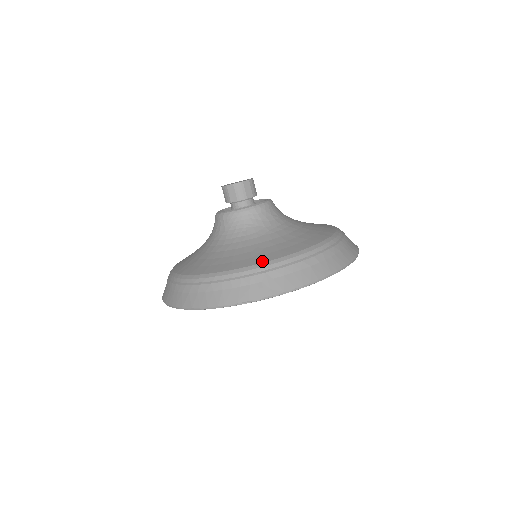
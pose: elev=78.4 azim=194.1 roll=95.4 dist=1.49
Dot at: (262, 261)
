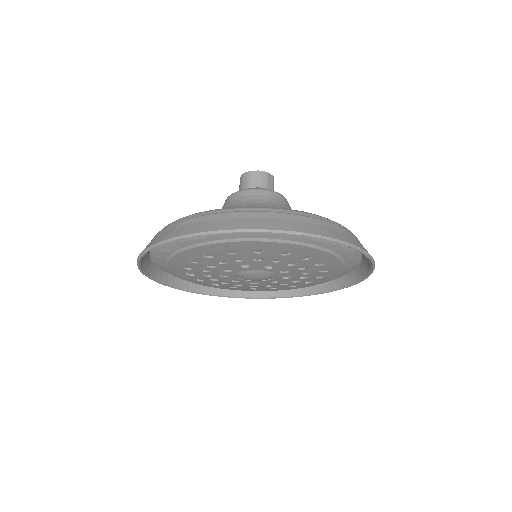
Dot at: occluded
